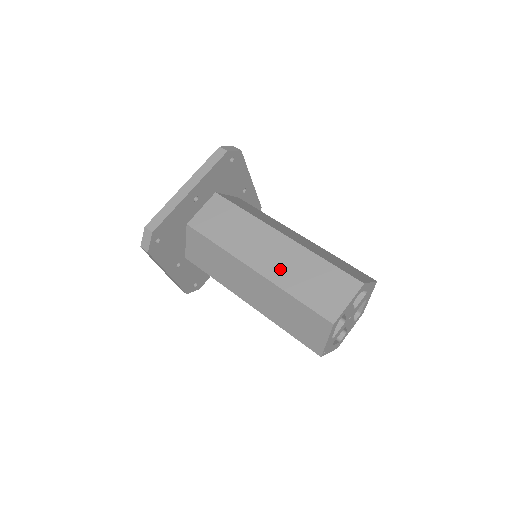
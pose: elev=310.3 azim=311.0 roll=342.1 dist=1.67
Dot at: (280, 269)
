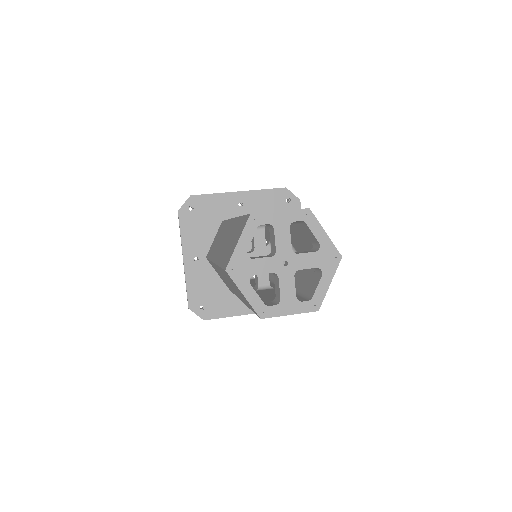
Dot at: occluded
